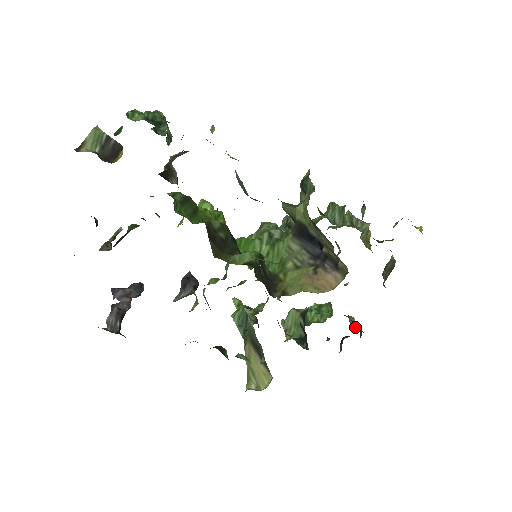
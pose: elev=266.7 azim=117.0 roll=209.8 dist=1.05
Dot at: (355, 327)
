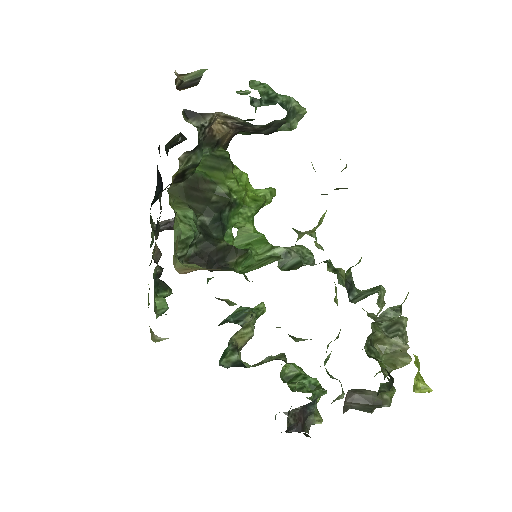
Dot at: (309, 427)
